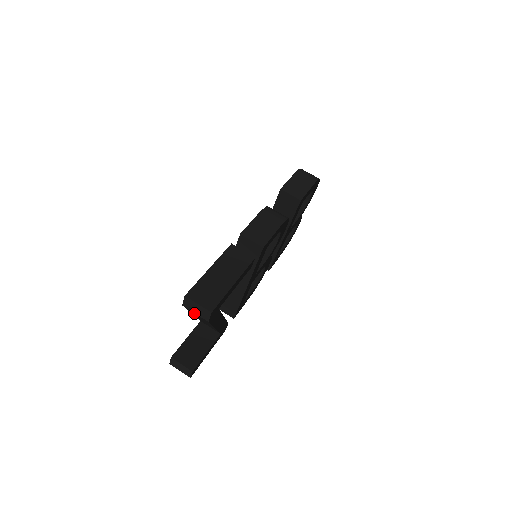
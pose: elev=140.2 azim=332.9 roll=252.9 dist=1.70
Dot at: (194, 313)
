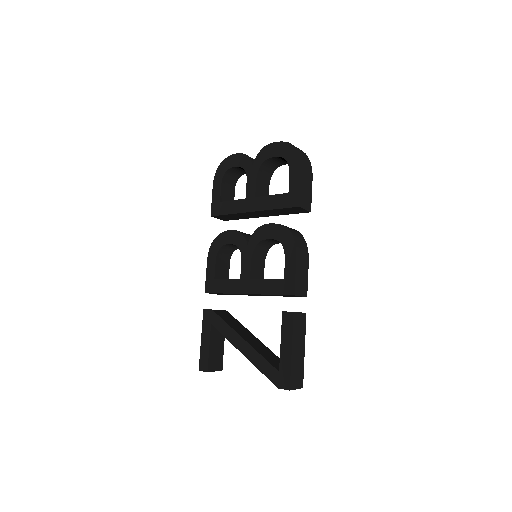
Dot at: occluded
